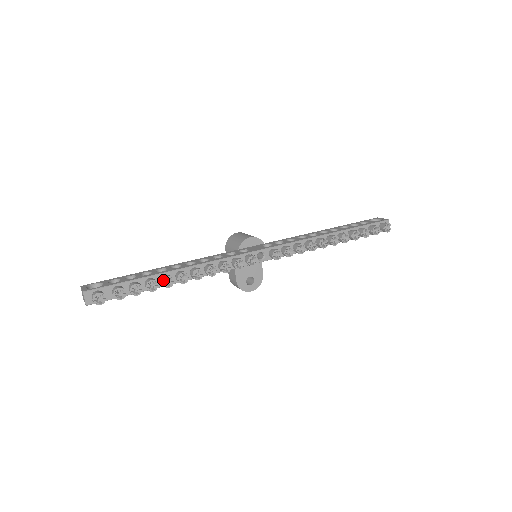
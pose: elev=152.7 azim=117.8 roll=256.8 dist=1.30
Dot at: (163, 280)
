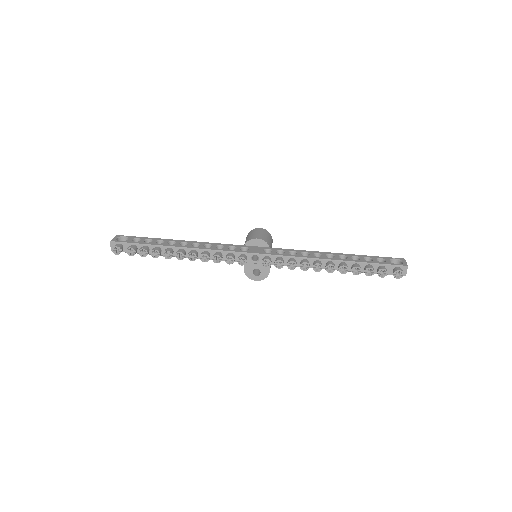
Dot at: (164, 252)
